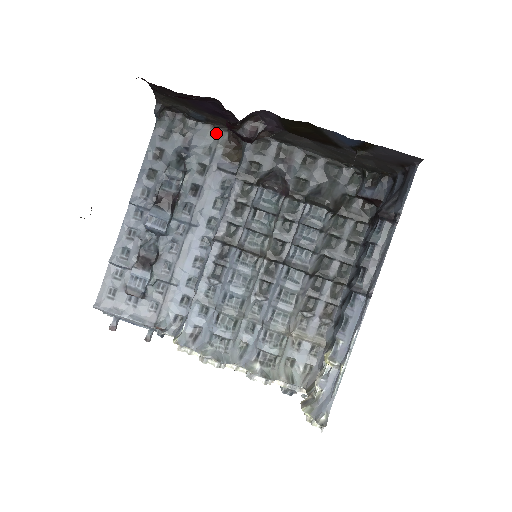
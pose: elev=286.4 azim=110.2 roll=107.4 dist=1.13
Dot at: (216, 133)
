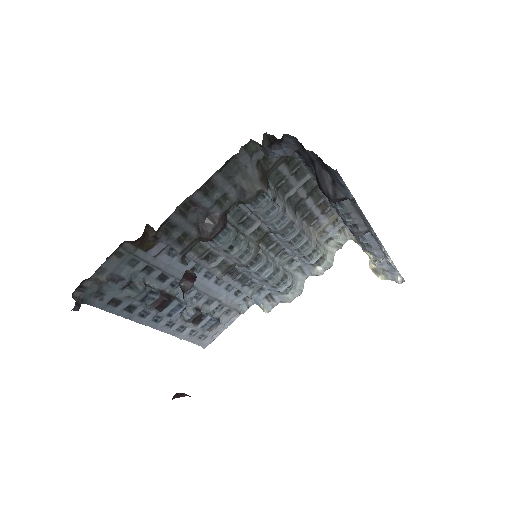
Dot at: (120, 253)
